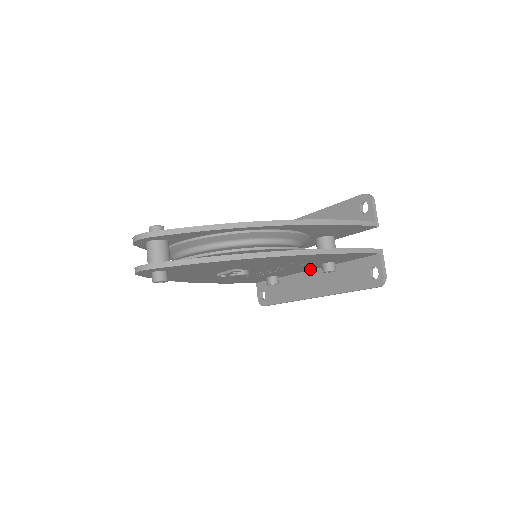
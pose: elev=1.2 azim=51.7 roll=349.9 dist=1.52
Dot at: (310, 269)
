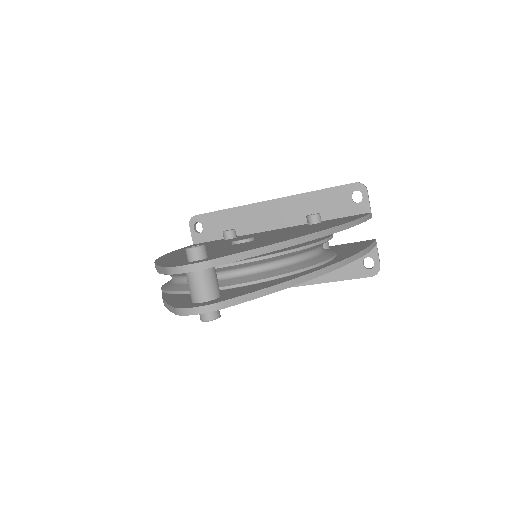
Dot at: occluded
